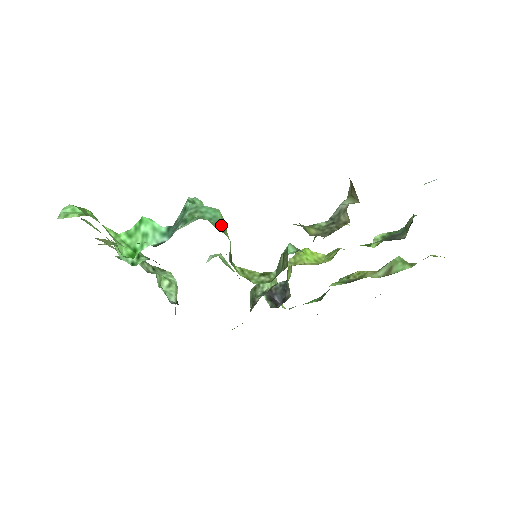
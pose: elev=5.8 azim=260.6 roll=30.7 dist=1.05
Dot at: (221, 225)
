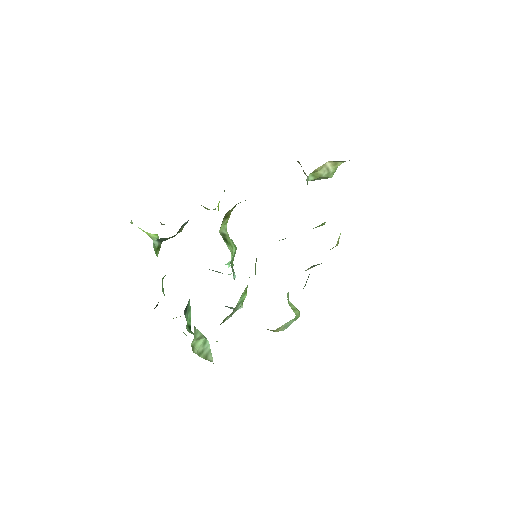
Dot at: occluded
